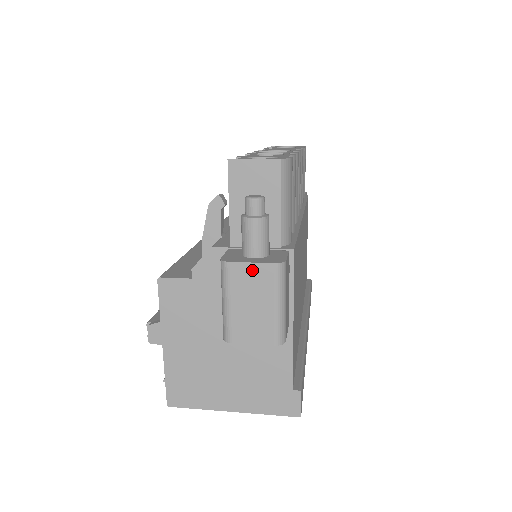
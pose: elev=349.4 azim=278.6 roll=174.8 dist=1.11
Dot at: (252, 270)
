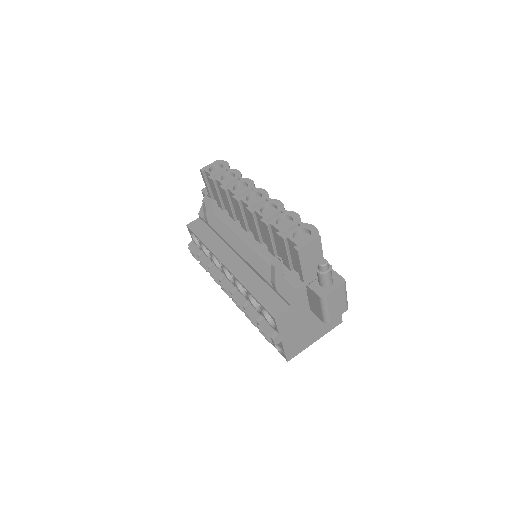
Dot at: (336, 292)
